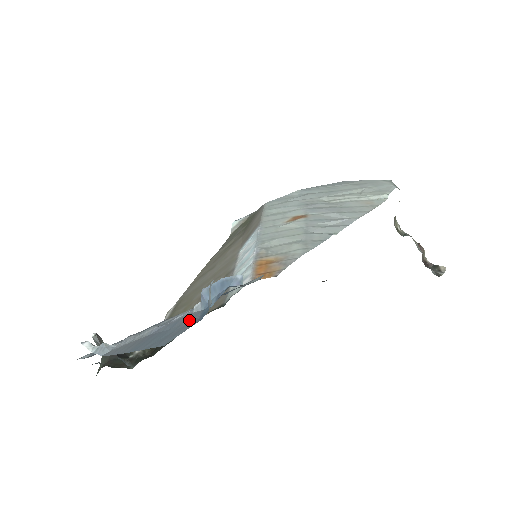
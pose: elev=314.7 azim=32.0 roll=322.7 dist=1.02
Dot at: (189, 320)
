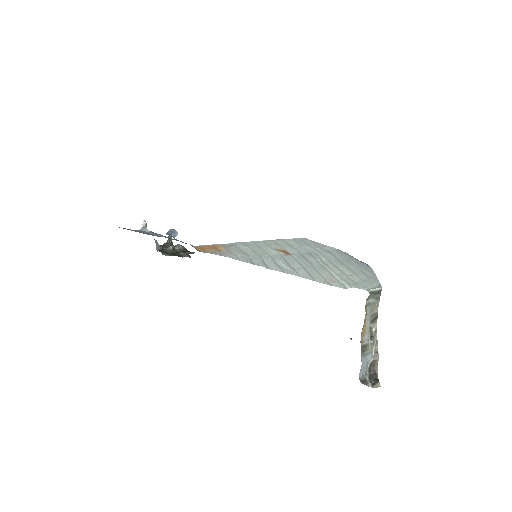
Dot at: occluded
